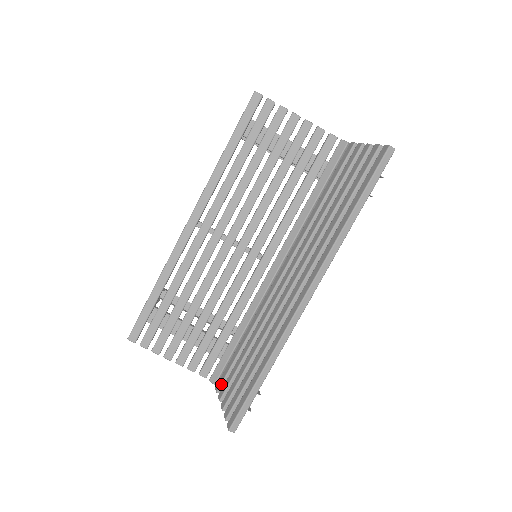
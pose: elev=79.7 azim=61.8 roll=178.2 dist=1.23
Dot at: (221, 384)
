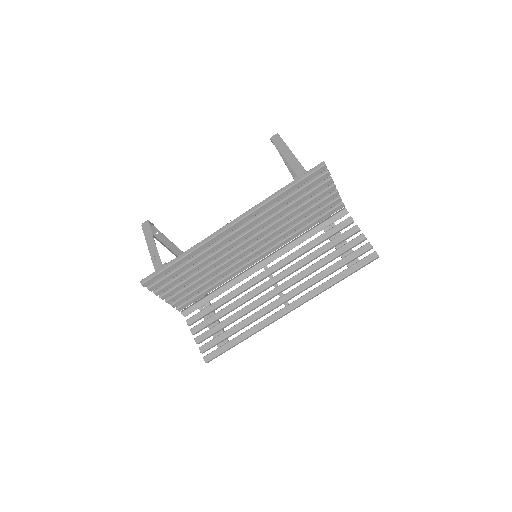
Dot at: (194, 322)
